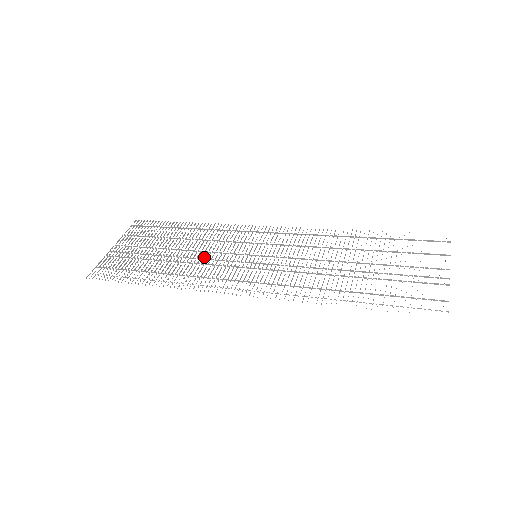
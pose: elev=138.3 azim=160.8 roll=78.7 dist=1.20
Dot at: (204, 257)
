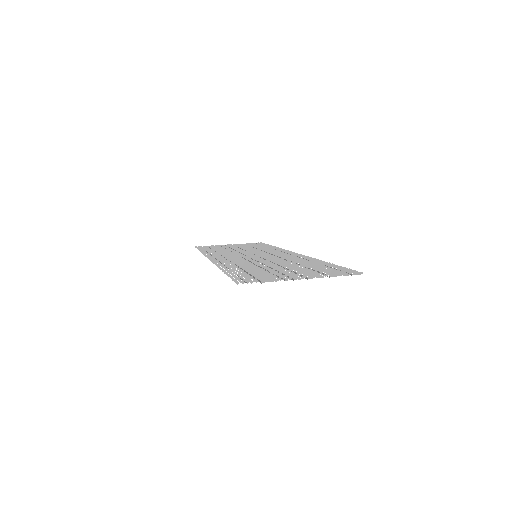
Dot at: (240, 251)
